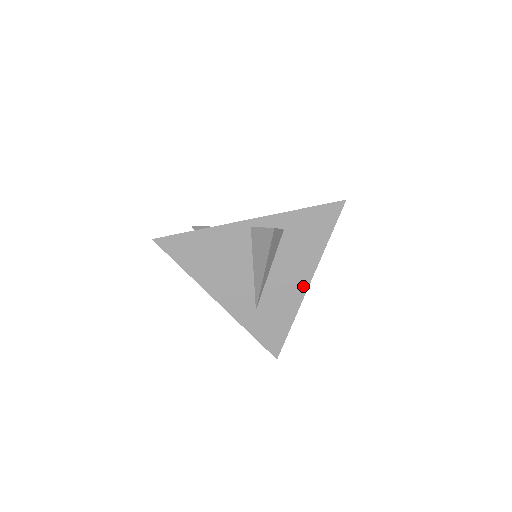
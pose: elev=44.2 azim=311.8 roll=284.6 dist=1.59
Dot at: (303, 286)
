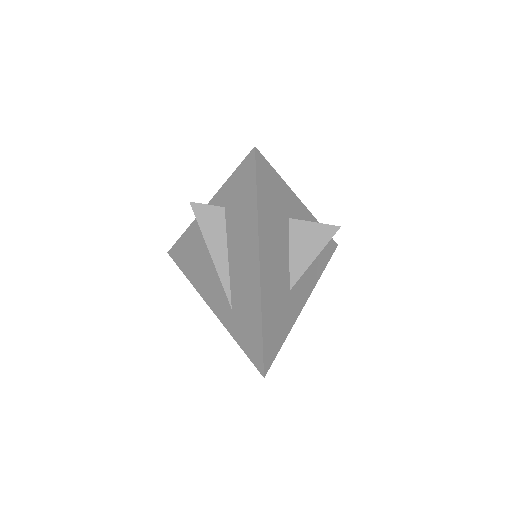
Dot at: (256, 269)
